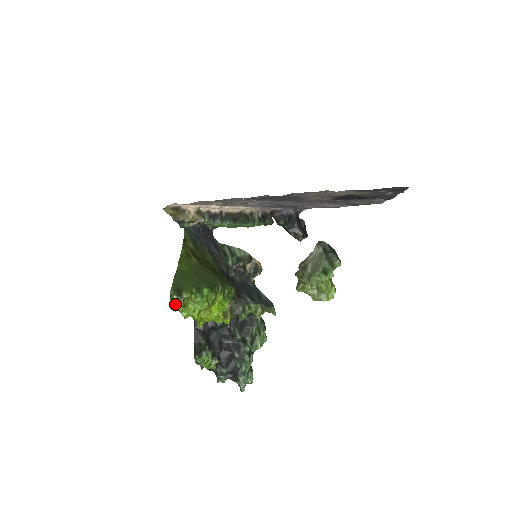
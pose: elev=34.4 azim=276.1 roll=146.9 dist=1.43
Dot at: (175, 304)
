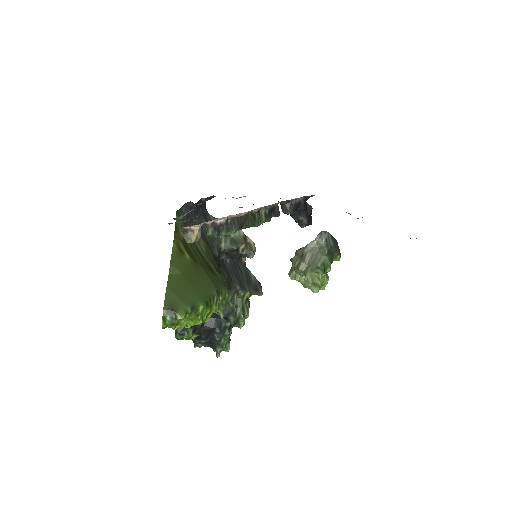
Dot at: (168, 325)
